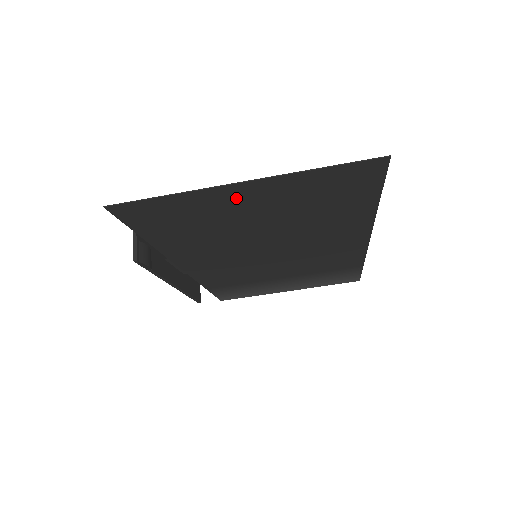
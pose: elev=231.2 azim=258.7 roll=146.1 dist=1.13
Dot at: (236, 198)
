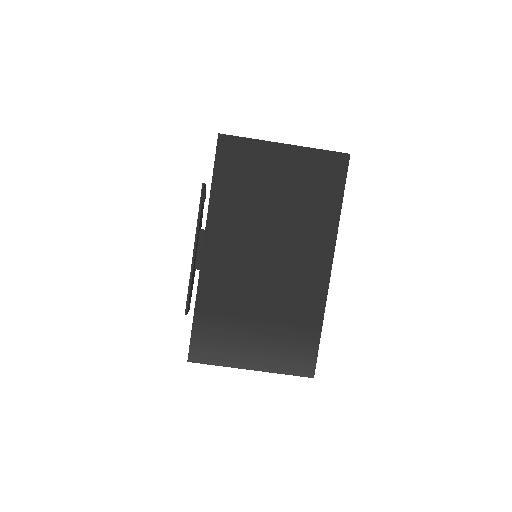
Dot at: (277, 158)
